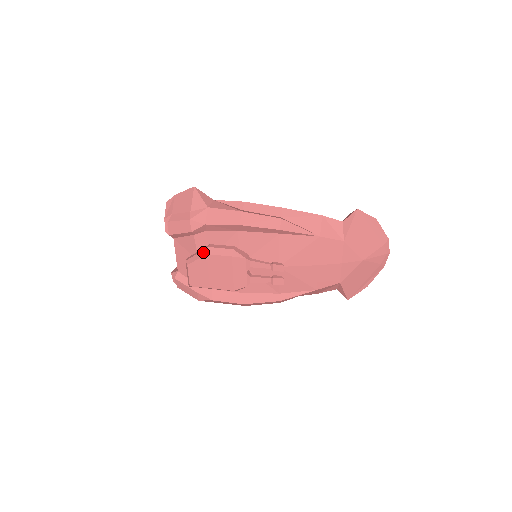
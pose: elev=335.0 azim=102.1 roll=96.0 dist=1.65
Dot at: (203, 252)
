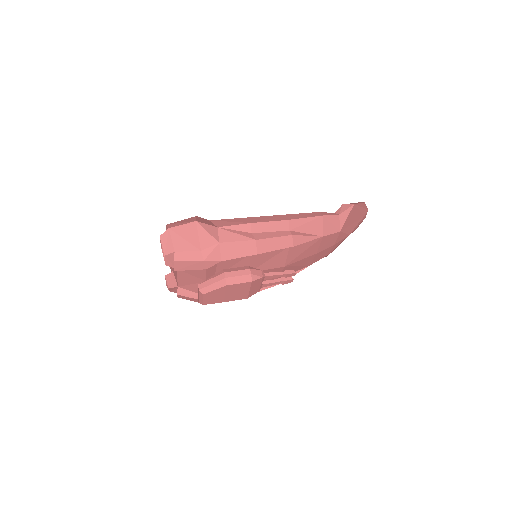
Dot at: (220, 283)
